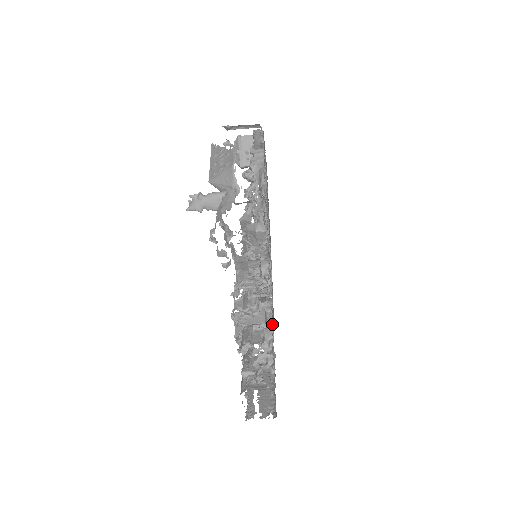
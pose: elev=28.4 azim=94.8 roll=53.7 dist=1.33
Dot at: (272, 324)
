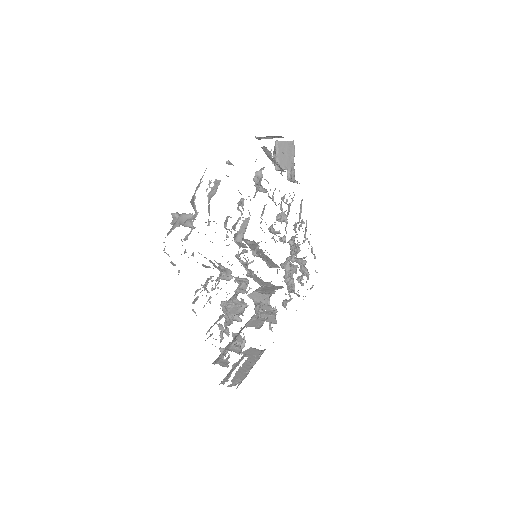
Dot at: (230, 319)
